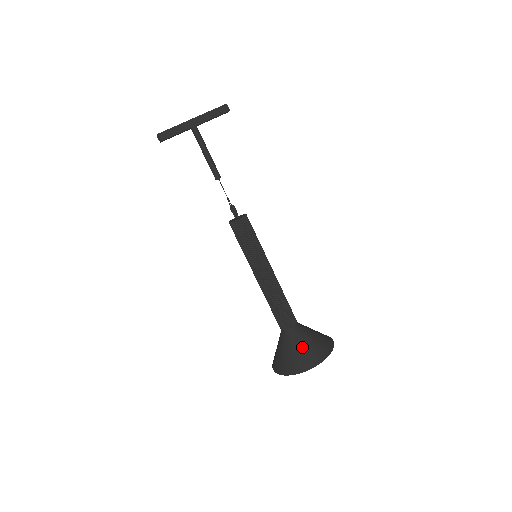
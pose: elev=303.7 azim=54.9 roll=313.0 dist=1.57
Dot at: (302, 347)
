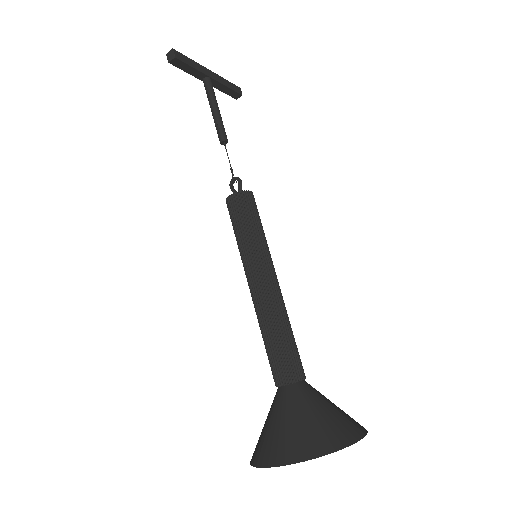
Dot at: (326, 409)
